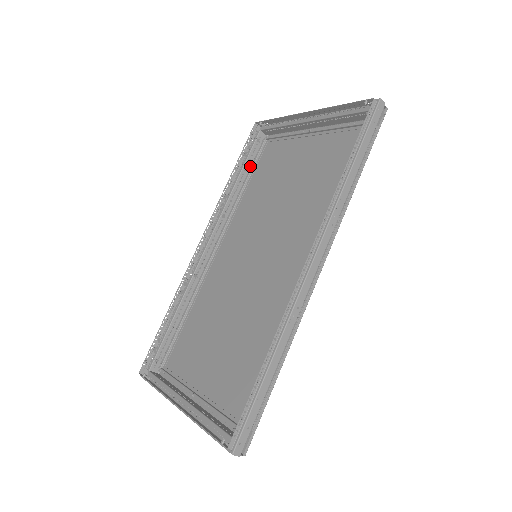
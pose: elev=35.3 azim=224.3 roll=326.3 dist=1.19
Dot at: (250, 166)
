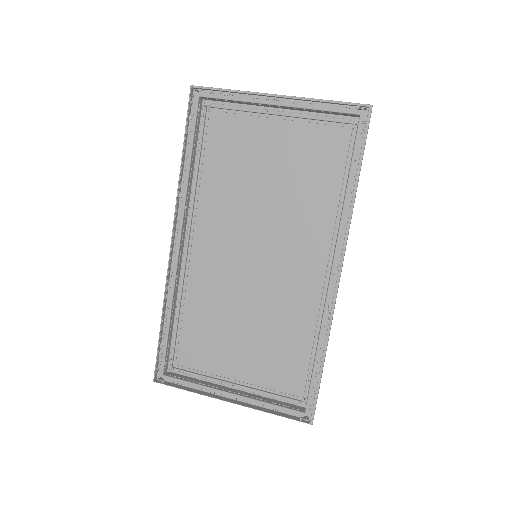
Dot at: (196, 142)
